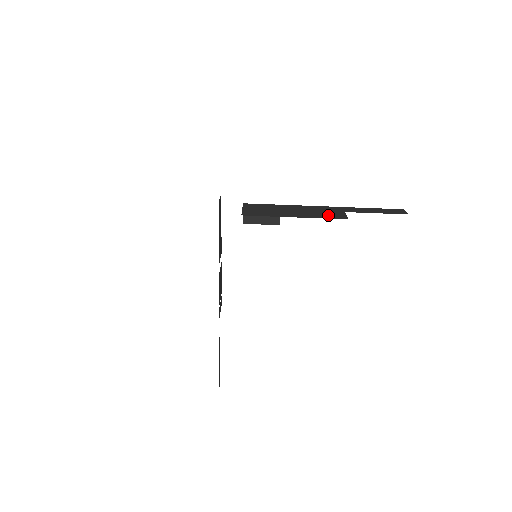
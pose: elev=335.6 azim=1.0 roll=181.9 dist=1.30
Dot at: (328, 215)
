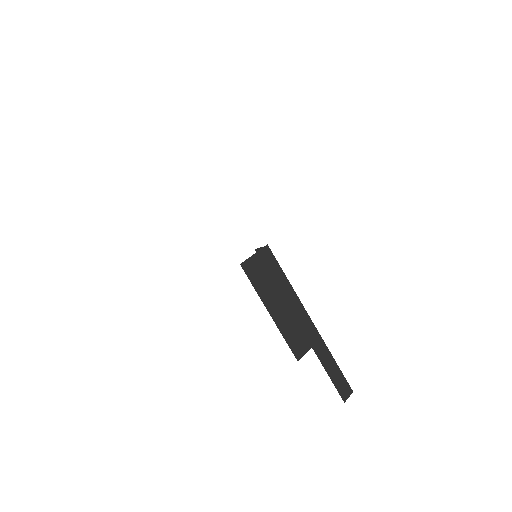
Dot at: (294, 338)
